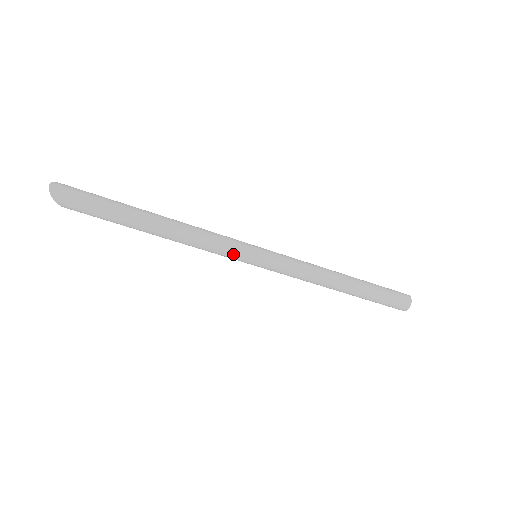
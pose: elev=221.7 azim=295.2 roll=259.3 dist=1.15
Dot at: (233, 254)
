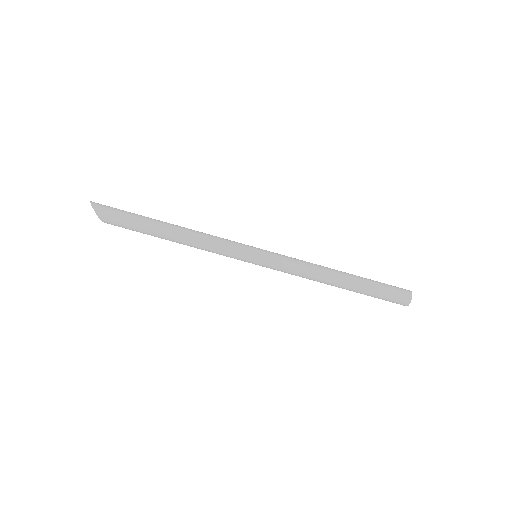
Dot at: (236, 246)
